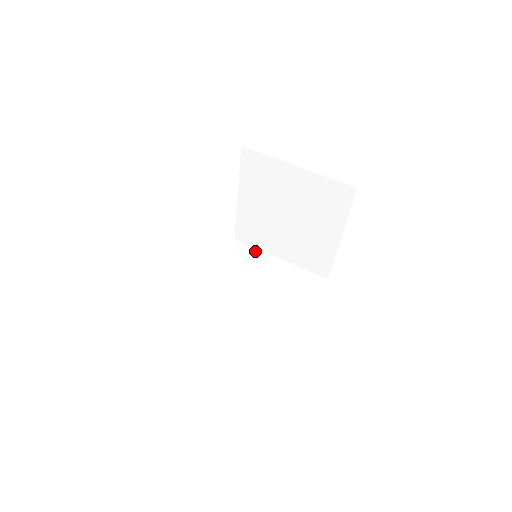
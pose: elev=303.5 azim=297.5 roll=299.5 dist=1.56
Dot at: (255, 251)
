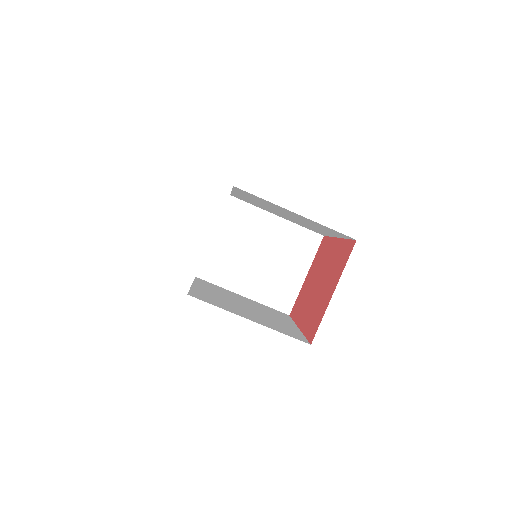
Dot at: (253, 209)
